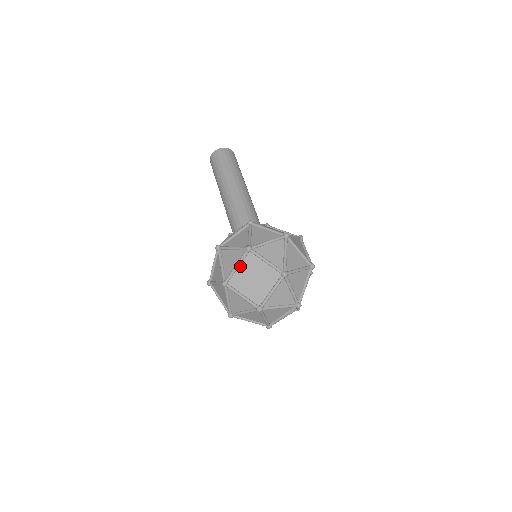
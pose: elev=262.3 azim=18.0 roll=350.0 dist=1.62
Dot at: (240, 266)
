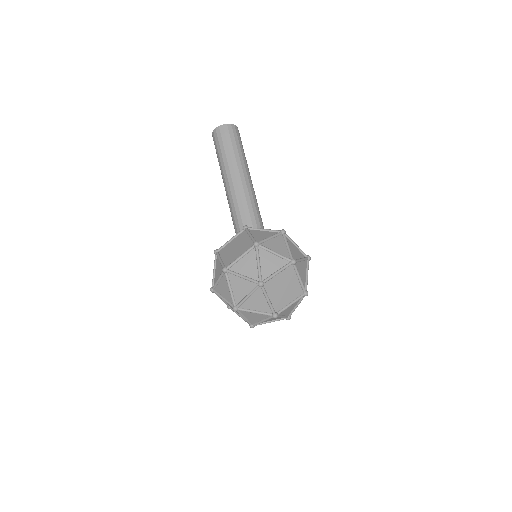
Dot at: occluded
